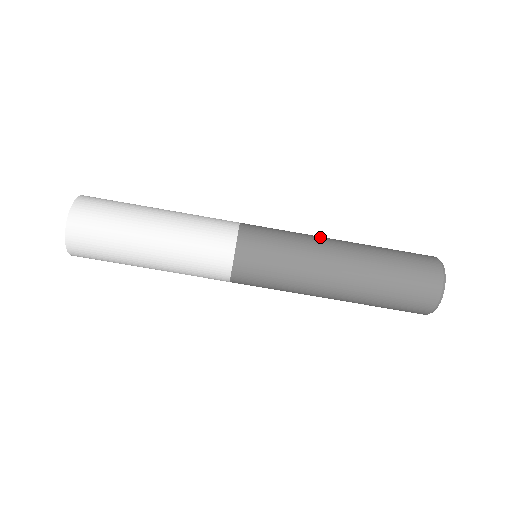
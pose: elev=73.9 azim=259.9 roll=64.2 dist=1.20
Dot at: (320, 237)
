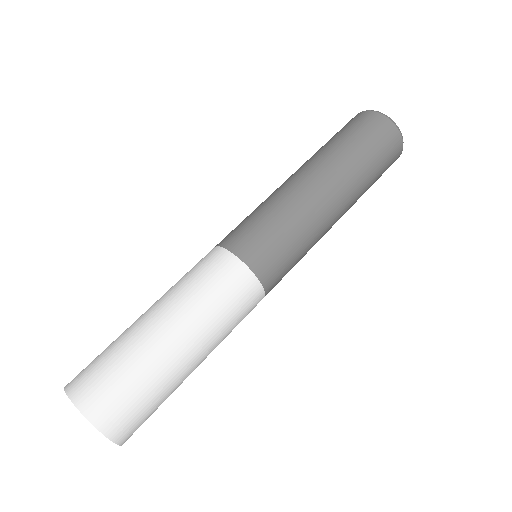
Dot at: occluded
